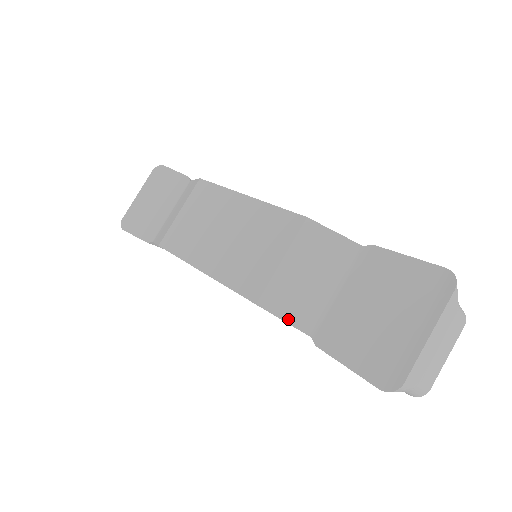
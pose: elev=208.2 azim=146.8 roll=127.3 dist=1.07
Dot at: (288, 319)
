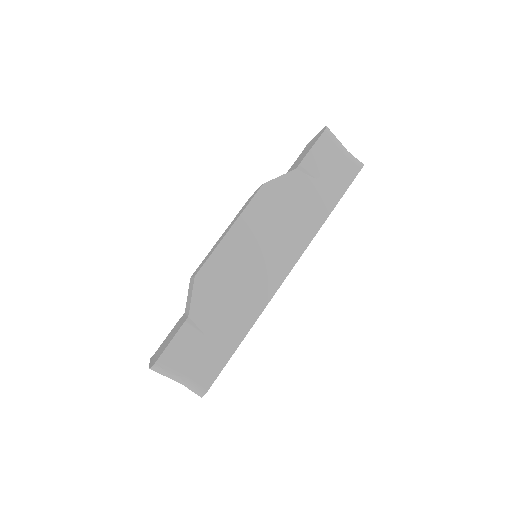
Dot at: (281, 176)
